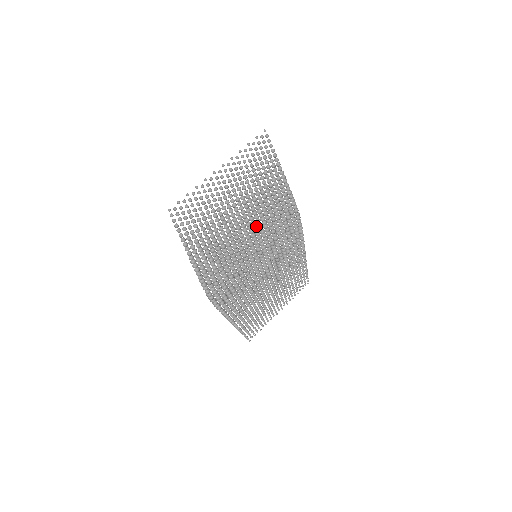
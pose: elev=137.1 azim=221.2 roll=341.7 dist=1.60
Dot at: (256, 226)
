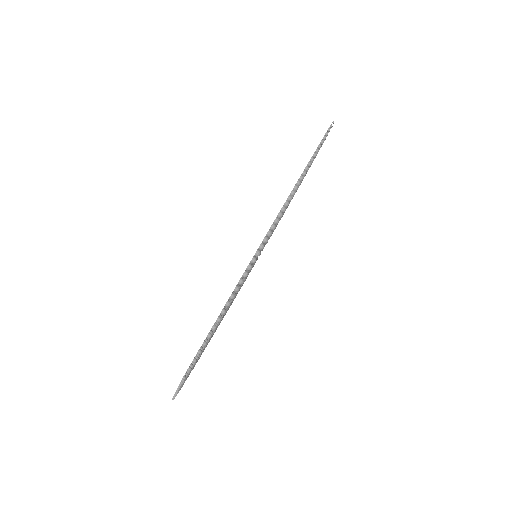
Dot at: occluded
